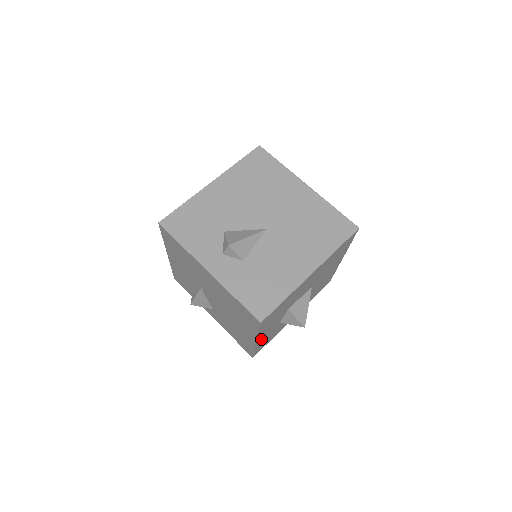
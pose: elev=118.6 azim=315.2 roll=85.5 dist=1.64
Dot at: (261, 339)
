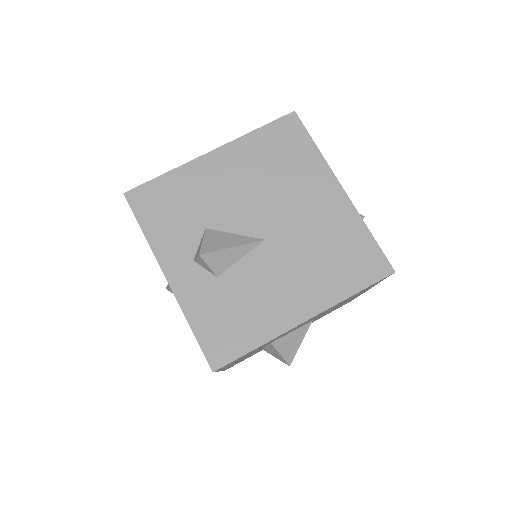
Dot at: occluded
